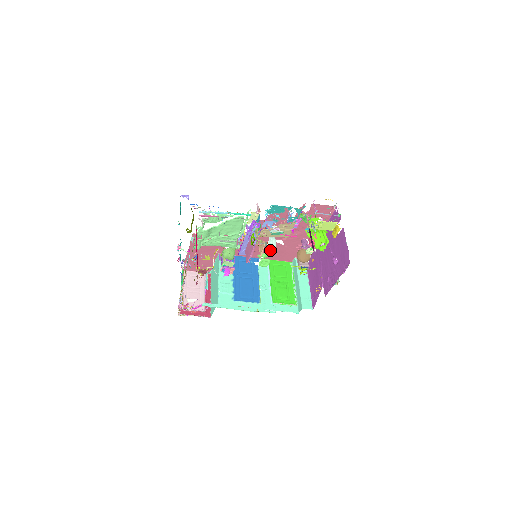
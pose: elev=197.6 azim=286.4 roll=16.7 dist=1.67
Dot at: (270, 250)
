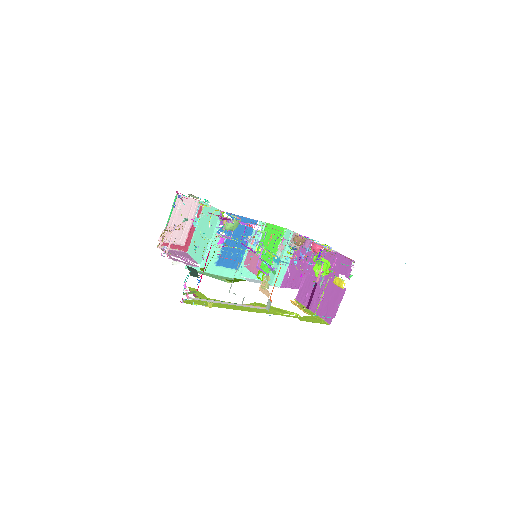
Dot at: occluded
